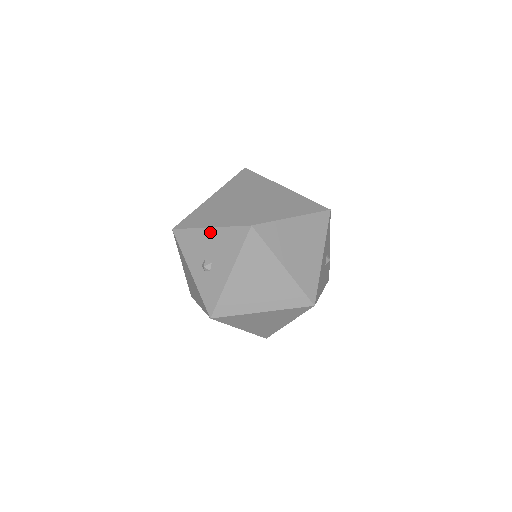
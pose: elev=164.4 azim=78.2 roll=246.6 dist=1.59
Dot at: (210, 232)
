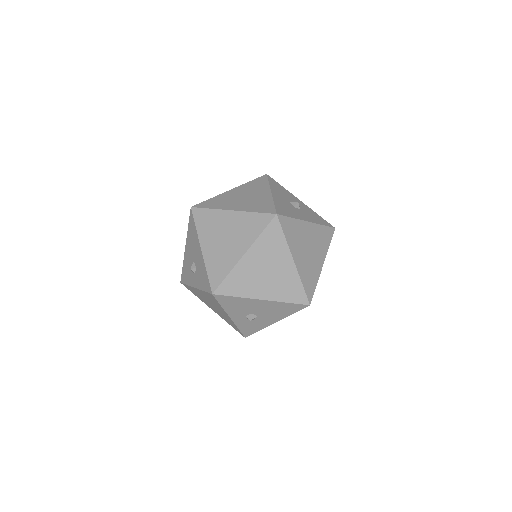
Dot at: (263, 302)
